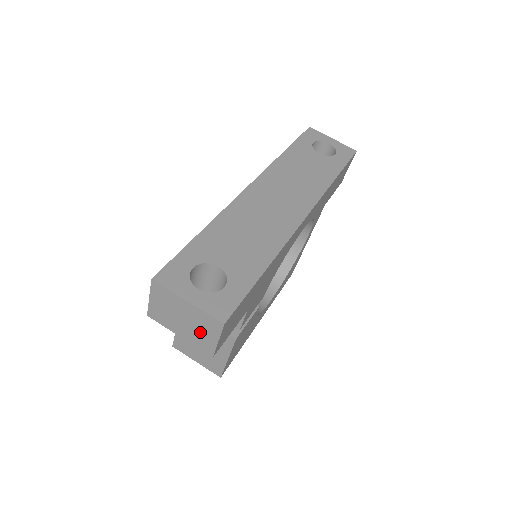
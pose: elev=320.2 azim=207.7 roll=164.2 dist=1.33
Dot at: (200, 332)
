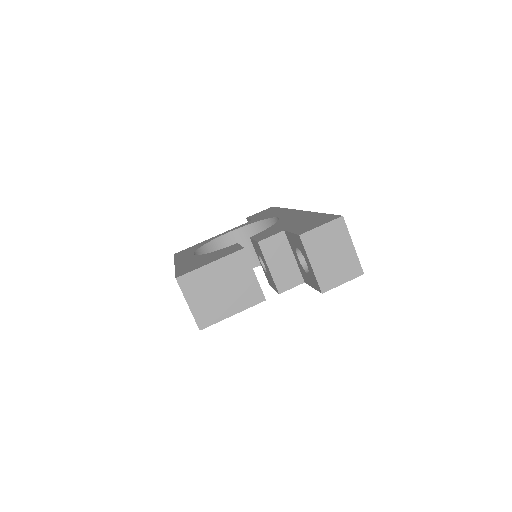
Dot at: (336, 270)
